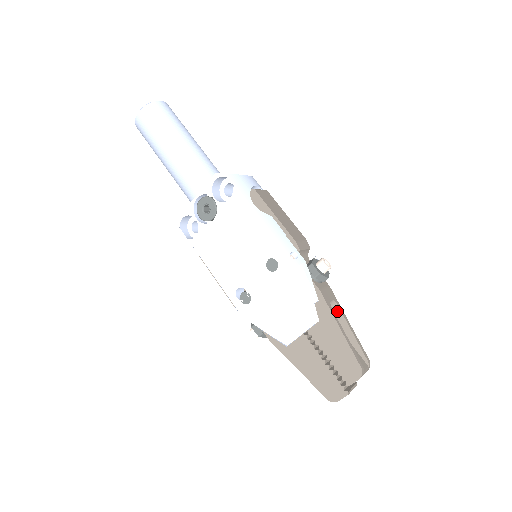
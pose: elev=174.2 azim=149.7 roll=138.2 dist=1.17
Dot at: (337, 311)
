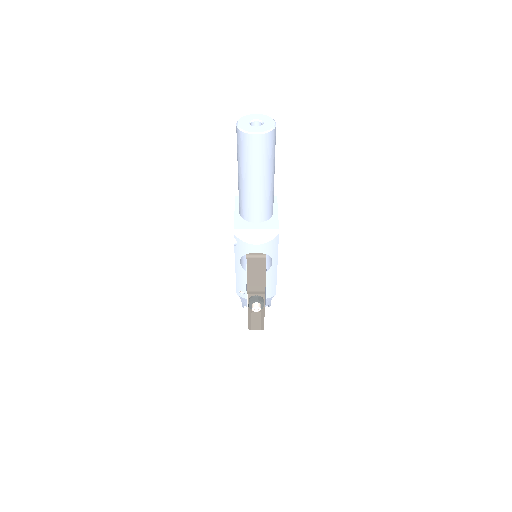
Dot at: (261, 313)
